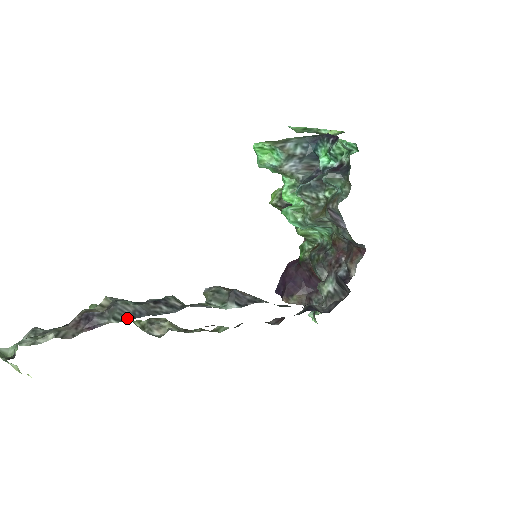
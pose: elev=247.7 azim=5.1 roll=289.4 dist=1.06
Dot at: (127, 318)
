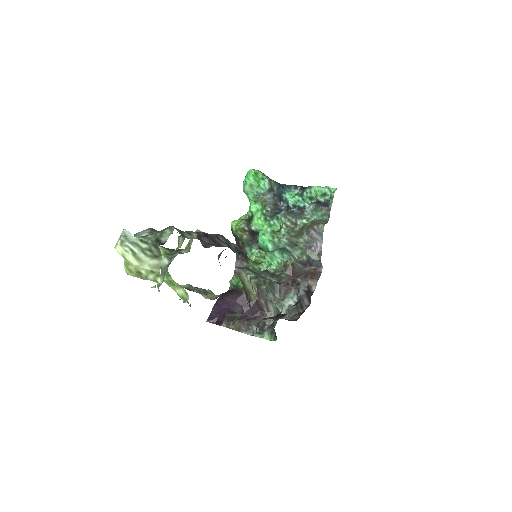
Dot at: (234, 251)
